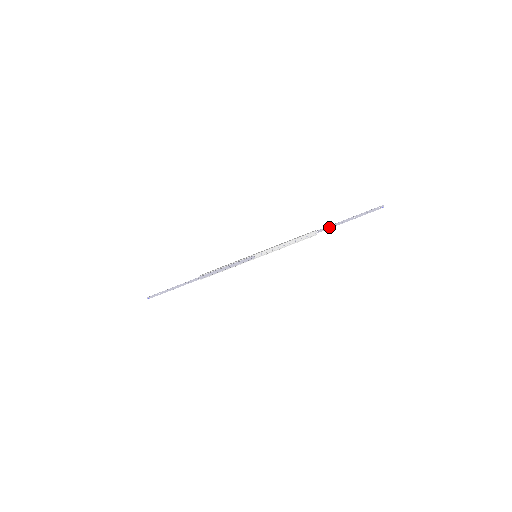
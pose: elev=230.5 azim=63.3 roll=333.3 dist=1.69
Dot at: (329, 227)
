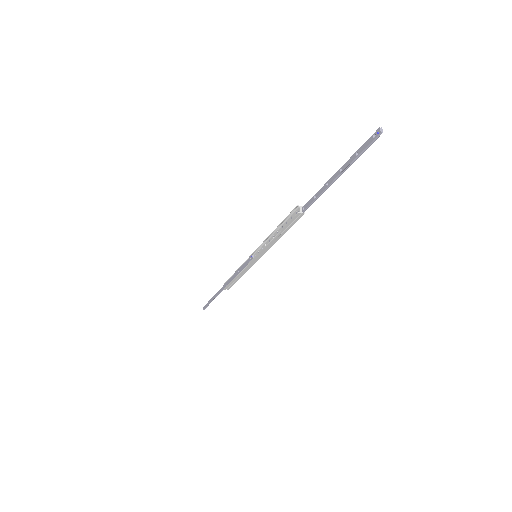
Dot at: (315, 197)
